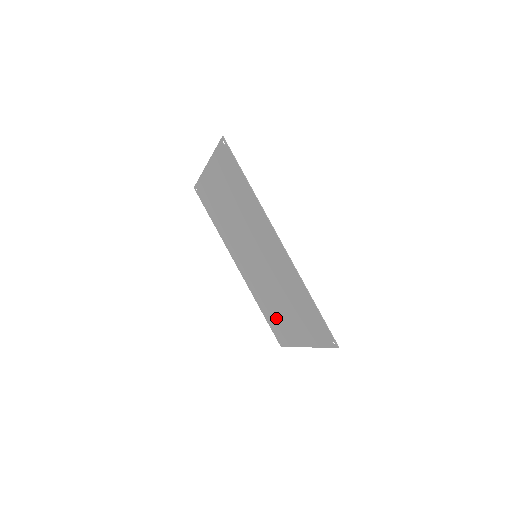
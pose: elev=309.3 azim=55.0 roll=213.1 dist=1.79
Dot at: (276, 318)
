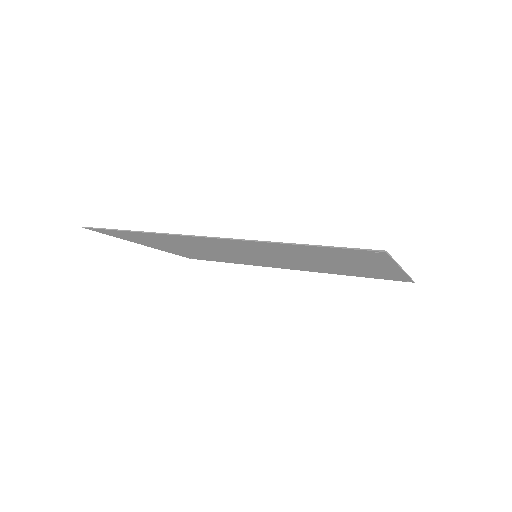
Dot at: occluded
